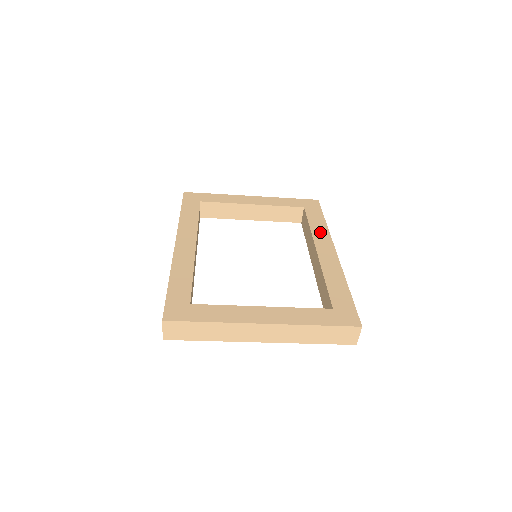
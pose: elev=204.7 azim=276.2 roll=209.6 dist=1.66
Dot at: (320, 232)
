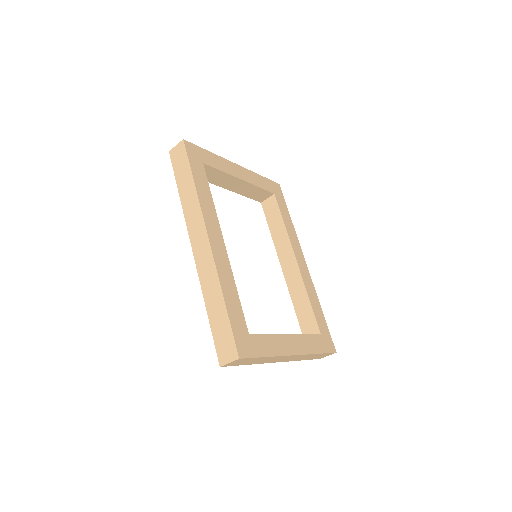
Dot at: (292, 234)
